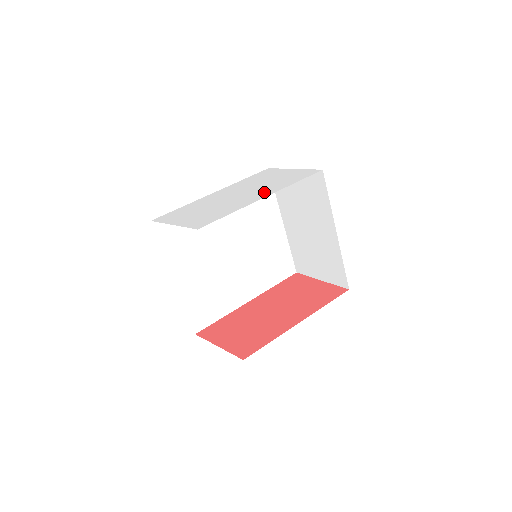
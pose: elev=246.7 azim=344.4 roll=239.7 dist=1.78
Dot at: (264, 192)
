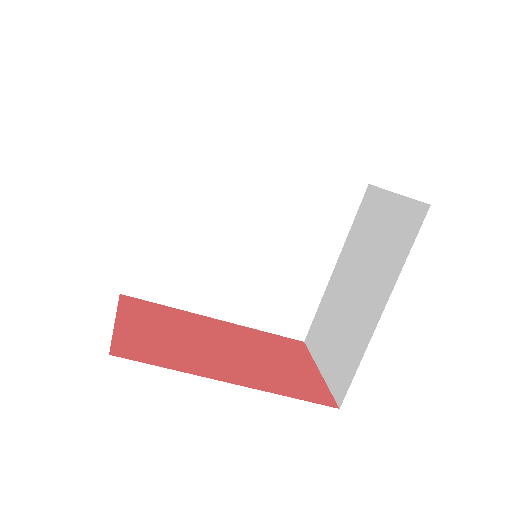
Dot at: occluded
